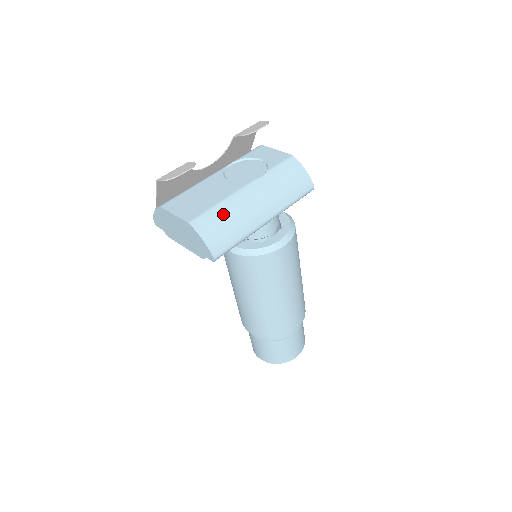
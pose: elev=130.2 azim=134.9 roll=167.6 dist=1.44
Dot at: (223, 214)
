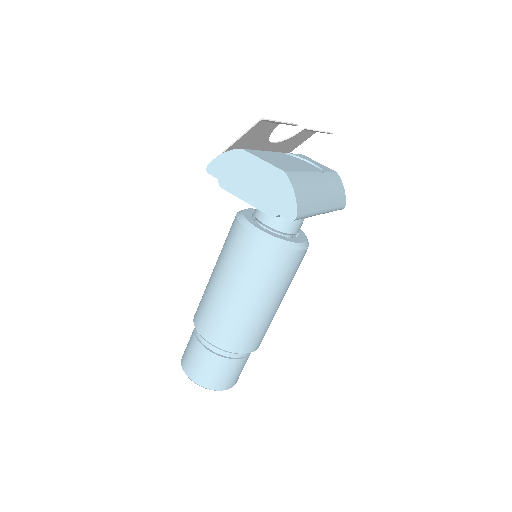
Dot at: (305, 182)
